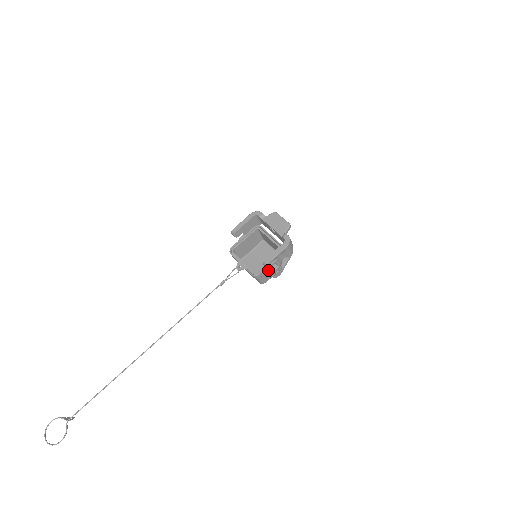
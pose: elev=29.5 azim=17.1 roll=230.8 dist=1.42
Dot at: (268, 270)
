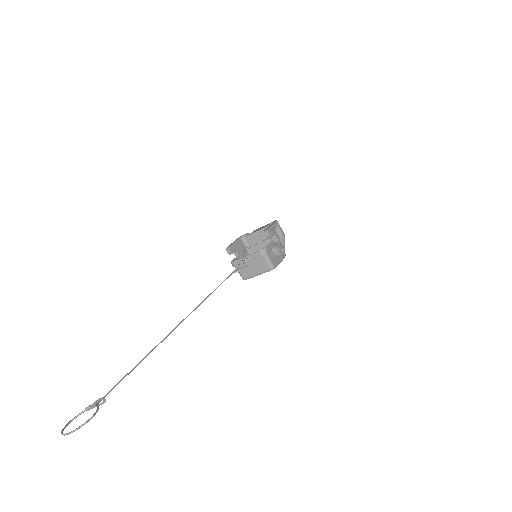
Dot at: (271, 251)
